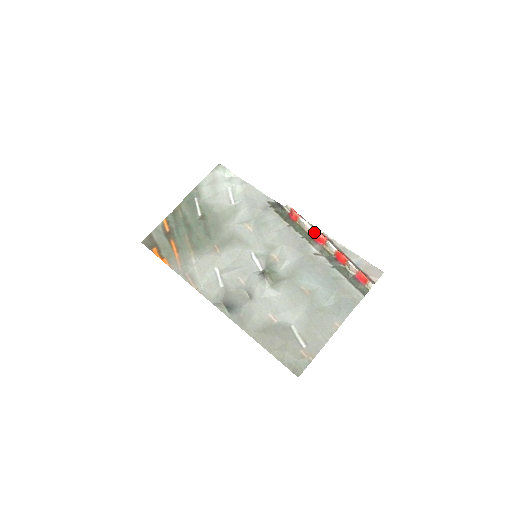
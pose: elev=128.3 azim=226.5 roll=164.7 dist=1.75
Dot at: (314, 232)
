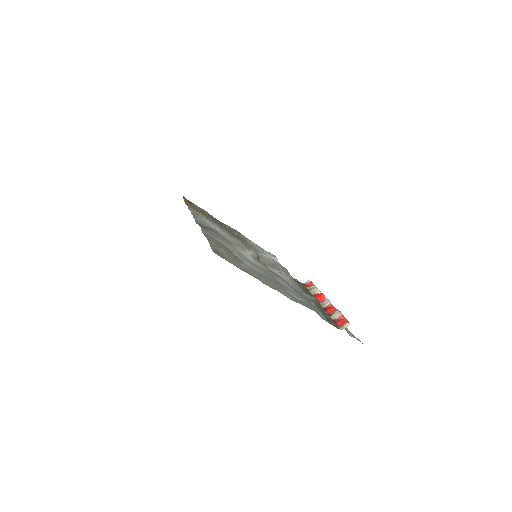
Dot at: (319, 293)
